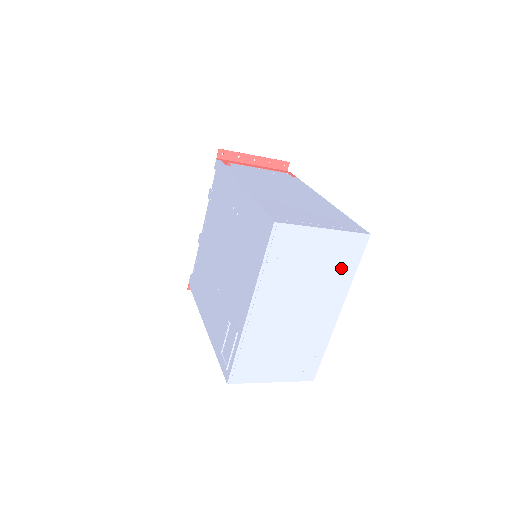
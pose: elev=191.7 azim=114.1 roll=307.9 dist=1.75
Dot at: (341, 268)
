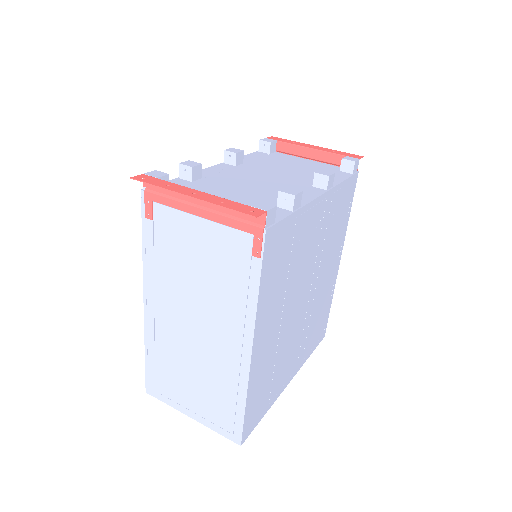
Dot at: occluded
